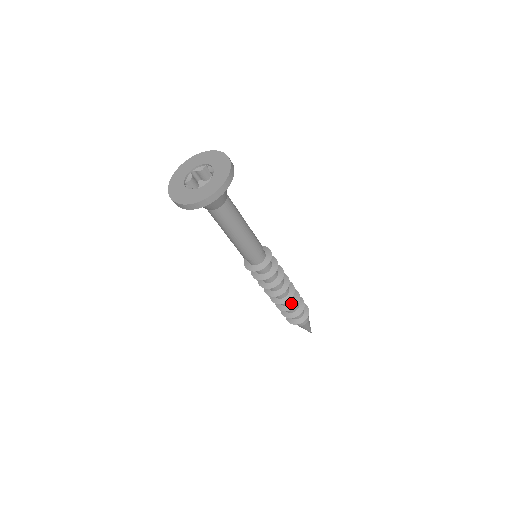
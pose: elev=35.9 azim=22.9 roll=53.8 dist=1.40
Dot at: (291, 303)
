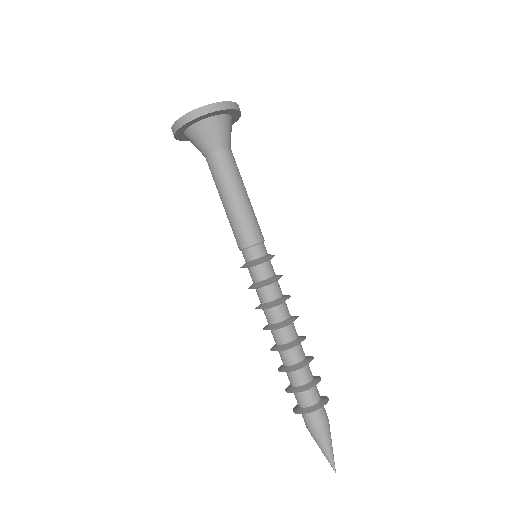
Dot at: (302, 360)
